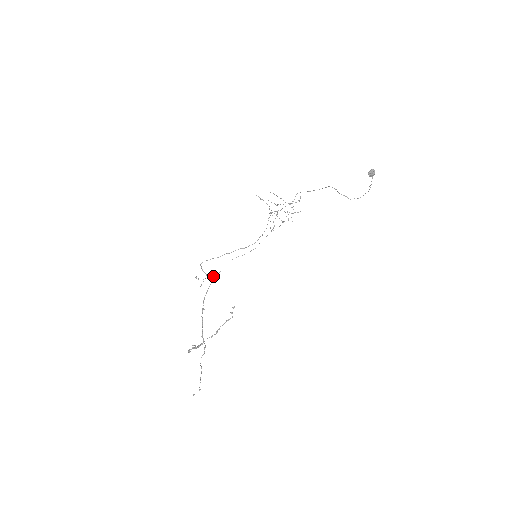
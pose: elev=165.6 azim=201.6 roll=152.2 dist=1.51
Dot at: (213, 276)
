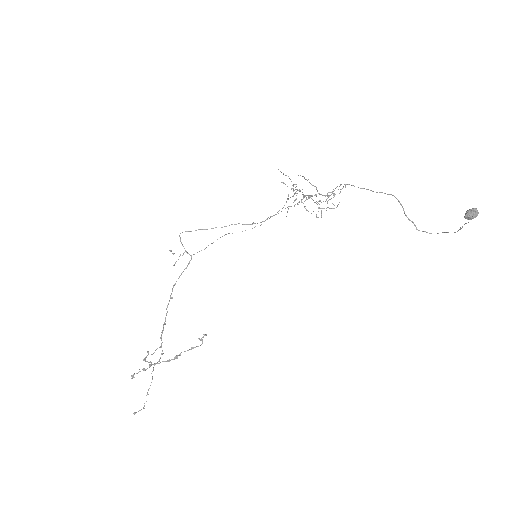
Dot at: (194, 254)
